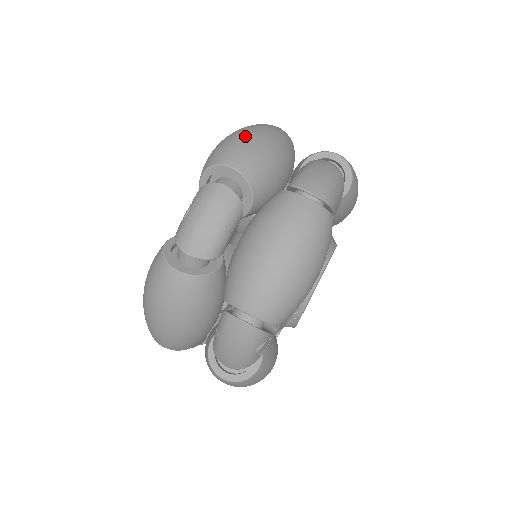
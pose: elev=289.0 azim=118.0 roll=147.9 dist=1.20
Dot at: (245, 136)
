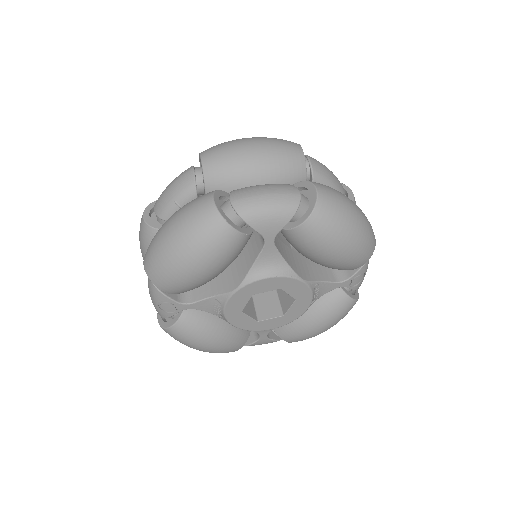
Dot at: (239, 141)
